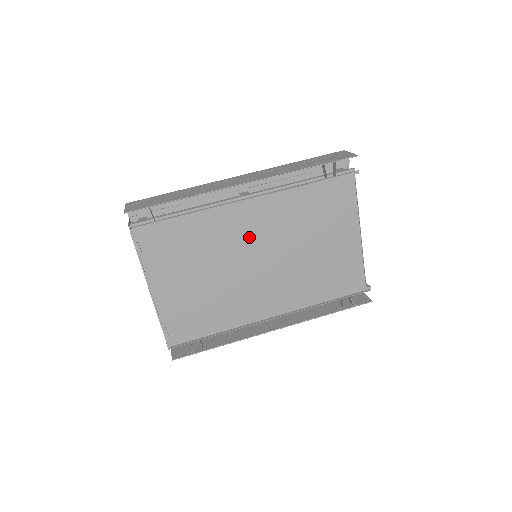
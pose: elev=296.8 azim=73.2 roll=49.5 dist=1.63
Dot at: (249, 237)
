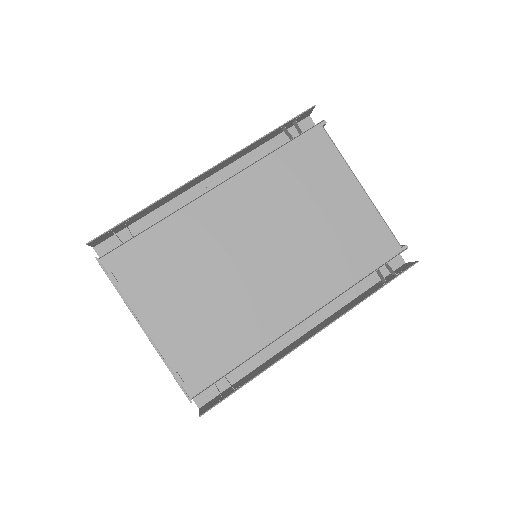
Dot at: (235, 229)
